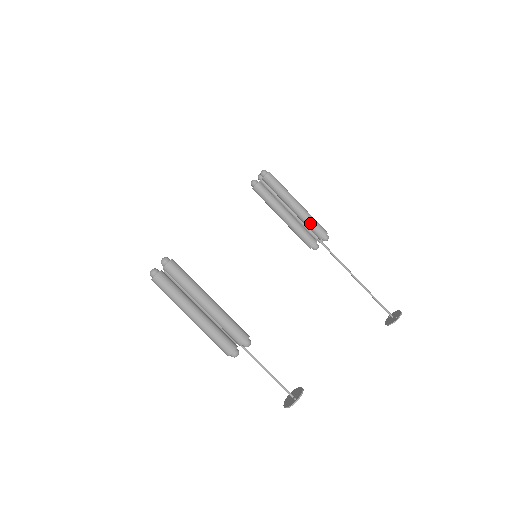
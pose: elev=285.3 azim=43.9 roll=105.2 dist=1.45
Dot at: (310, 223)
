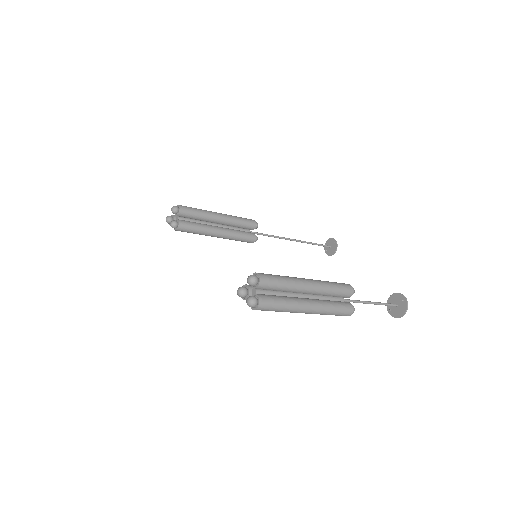
Dot at: (239, 221)
